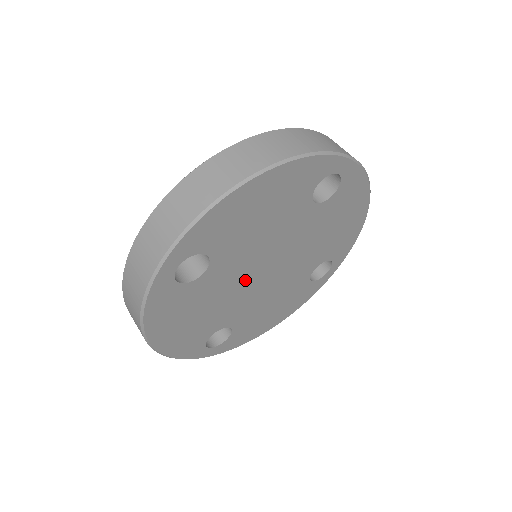
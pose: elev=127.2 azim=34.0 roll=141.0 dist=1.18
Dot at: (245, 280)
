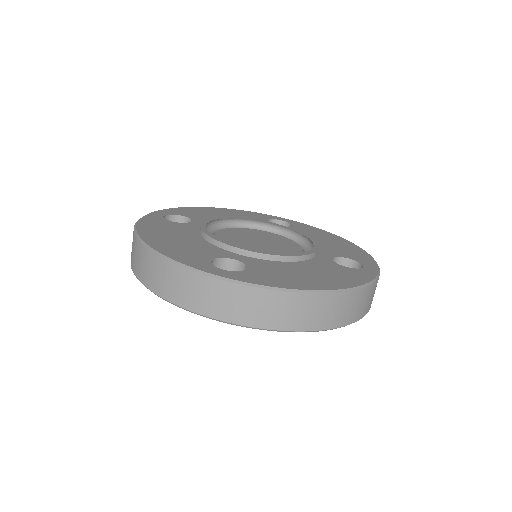
Dot at: occluded
